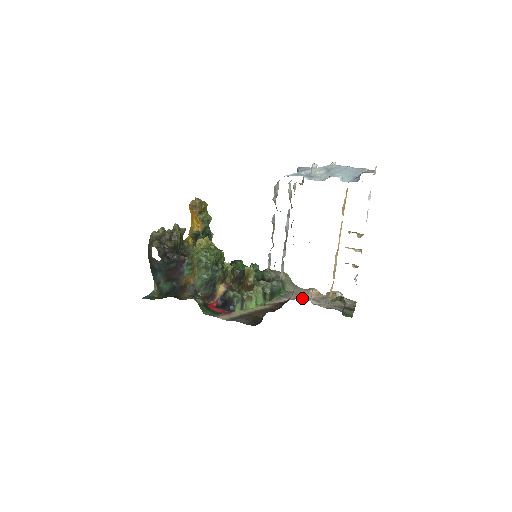
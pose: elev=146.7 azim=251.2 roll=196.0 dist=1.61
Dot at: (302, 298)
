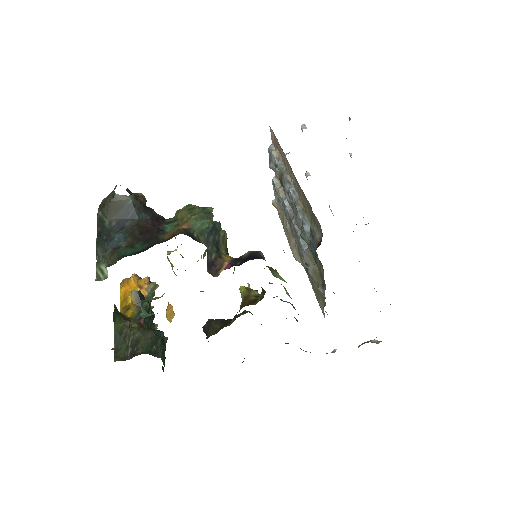
Dot at: occluded
